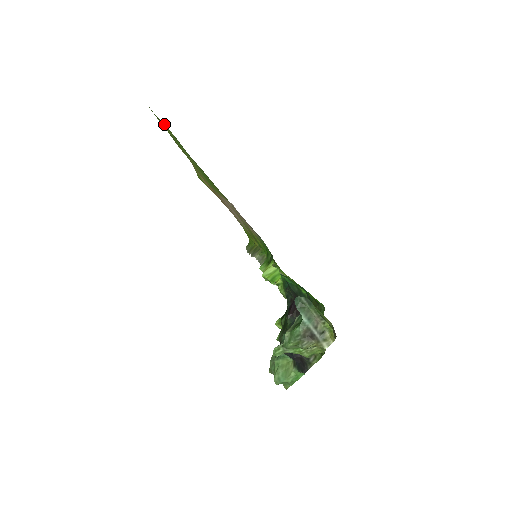
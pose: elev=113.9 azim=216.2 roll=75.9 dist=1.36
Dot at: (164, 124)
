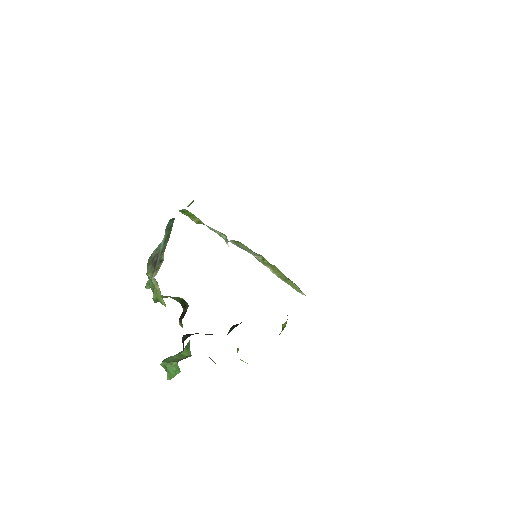
Dot at: occluded
